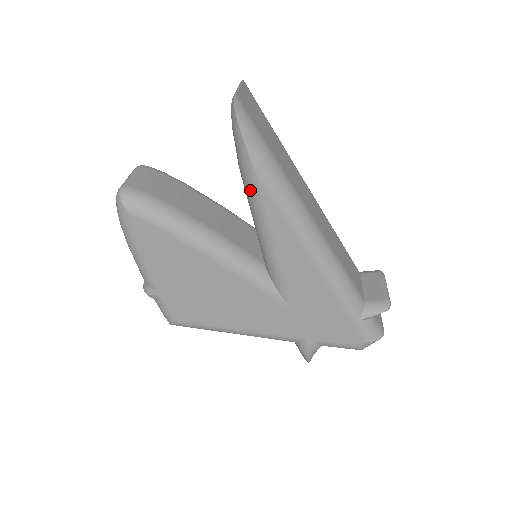
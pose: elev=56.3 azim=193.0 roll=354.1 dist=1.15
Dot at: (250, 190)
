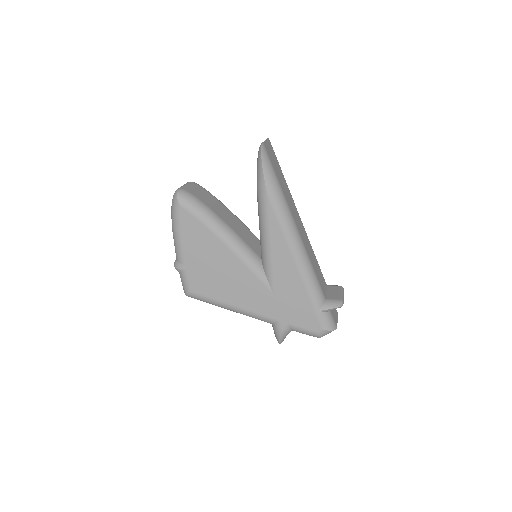
Dot at: (261, 202)
